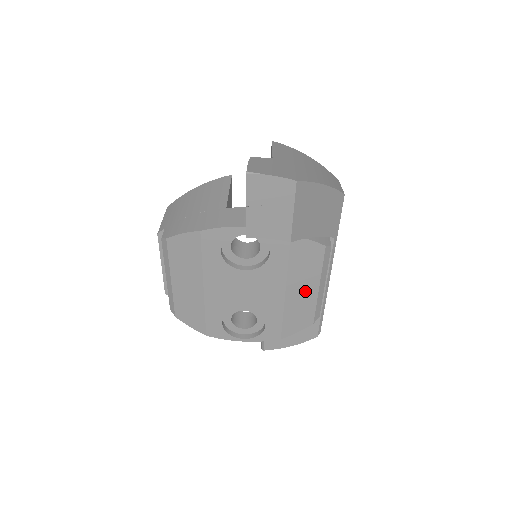
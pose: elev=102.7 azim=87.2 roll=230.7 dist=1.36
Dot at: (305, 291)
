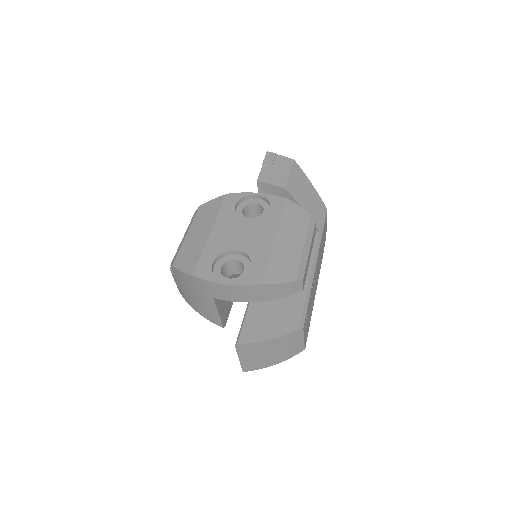
Dot at: (292, 244)
